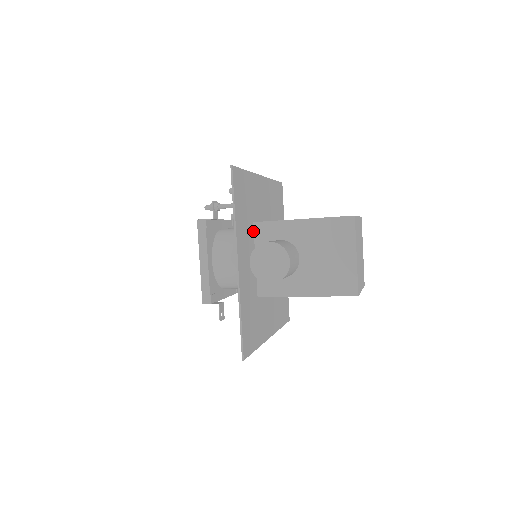
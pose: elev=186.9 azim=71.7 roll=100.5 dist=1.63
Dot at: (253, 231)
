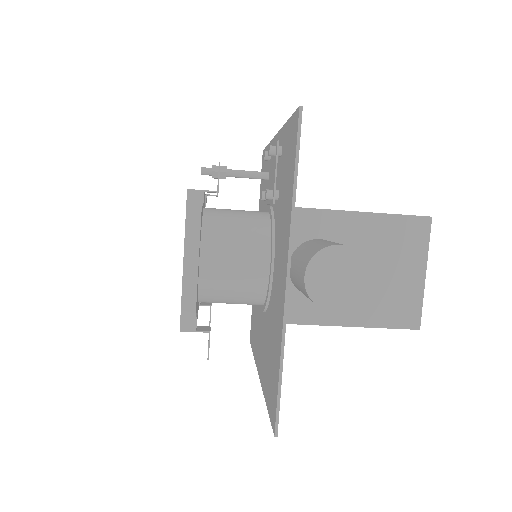
Dot at: occluded
